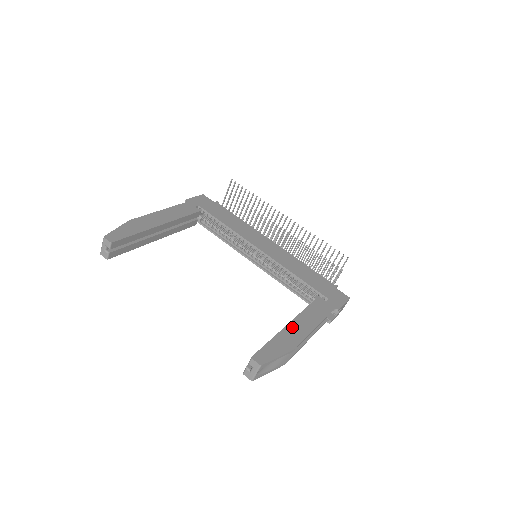
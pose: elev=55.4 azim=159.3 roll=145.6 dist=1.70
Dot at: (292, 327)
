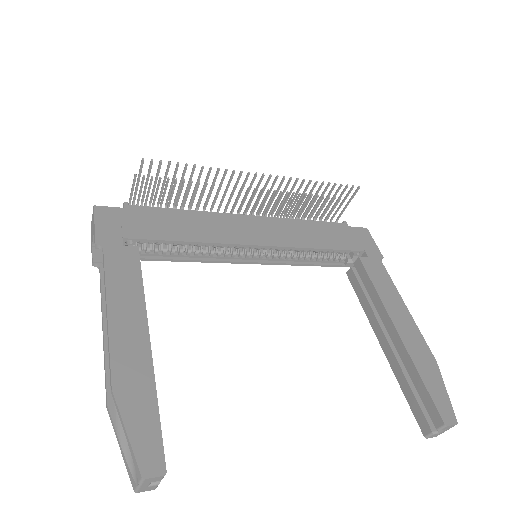
Dot at: (404, 333)
